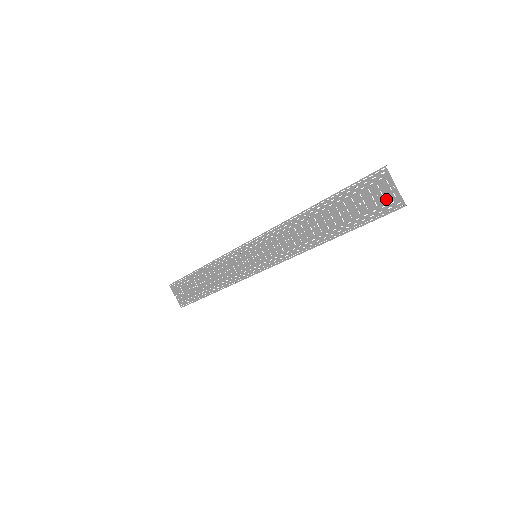
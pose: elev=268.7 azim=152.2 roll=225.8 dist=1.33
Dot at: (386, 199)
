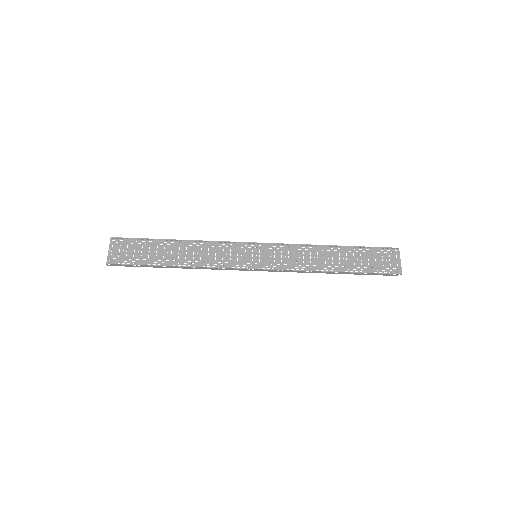
Dot at: (391, 265)
